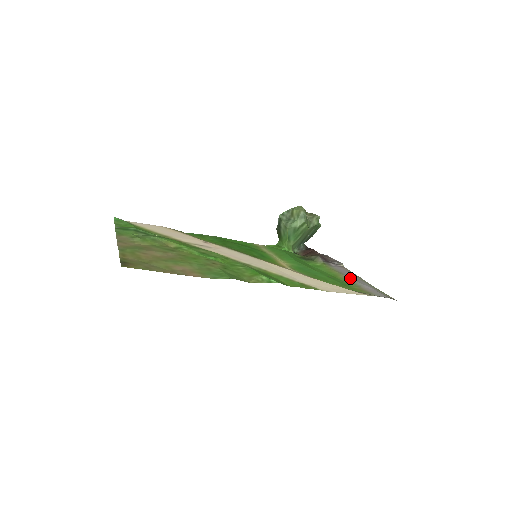
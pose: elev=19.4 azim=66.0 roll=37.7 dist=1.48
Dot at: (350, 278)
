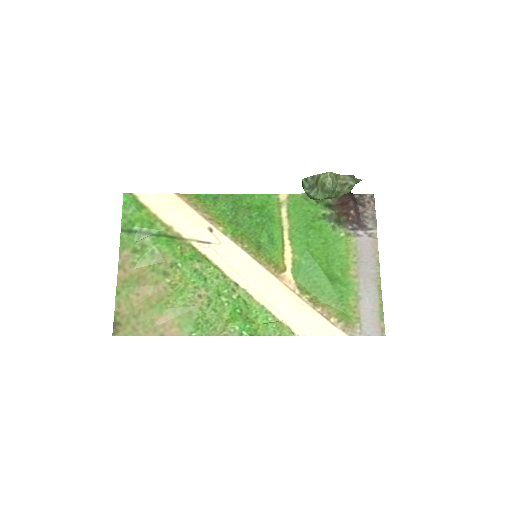
Dot at: (360, 277)
